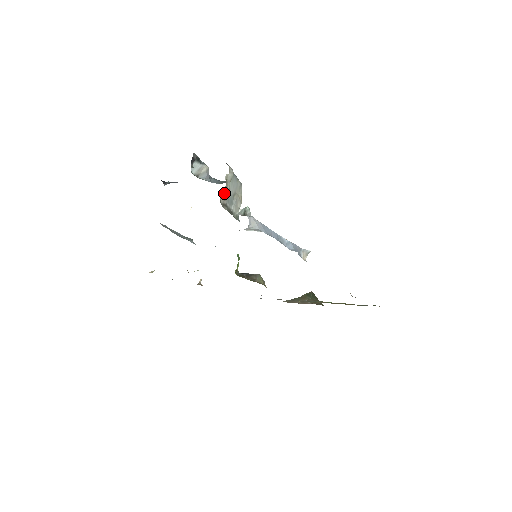
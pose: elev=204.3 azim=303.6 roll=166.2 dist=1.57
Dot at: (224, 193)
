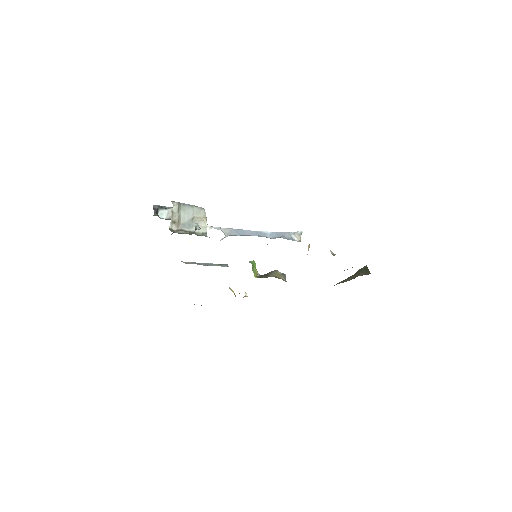
Dot at: (174, 222)
